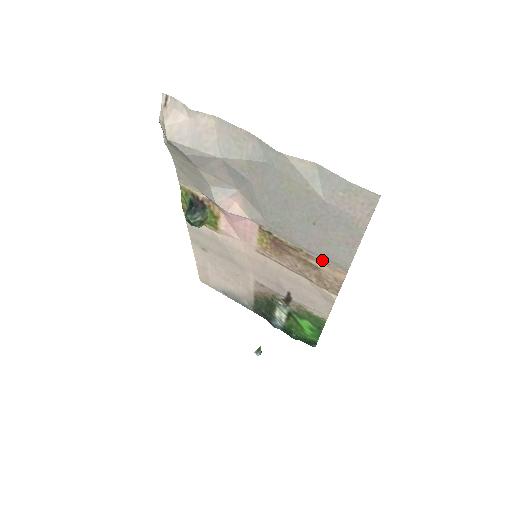
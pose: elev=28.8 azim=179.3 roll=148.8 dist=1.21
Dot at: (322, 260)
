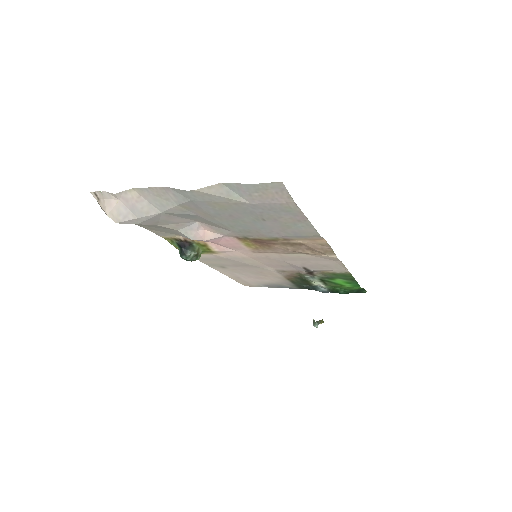
Dot at: (298, 238)
